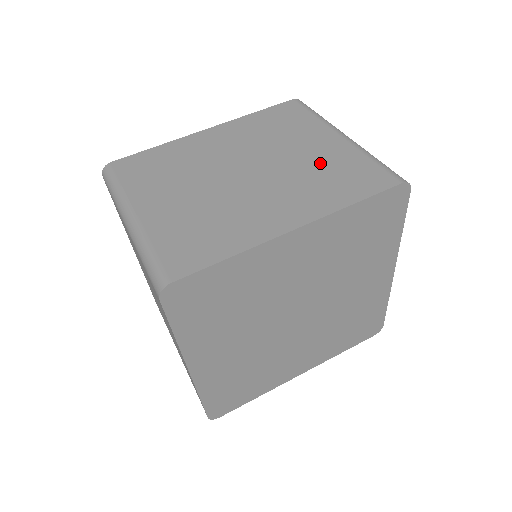
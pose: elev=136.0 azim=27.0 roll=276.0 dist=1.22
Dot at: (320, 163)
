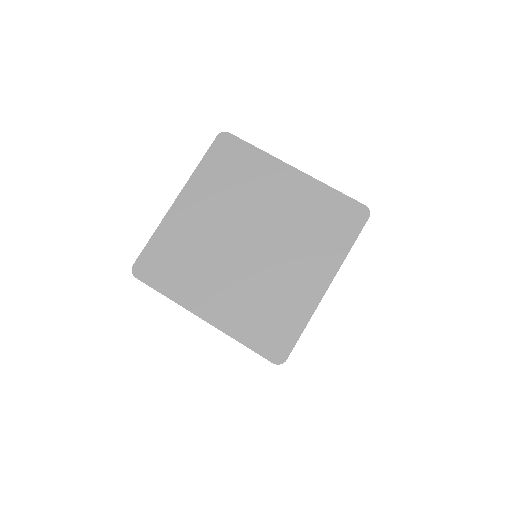
Dot at: occluded
